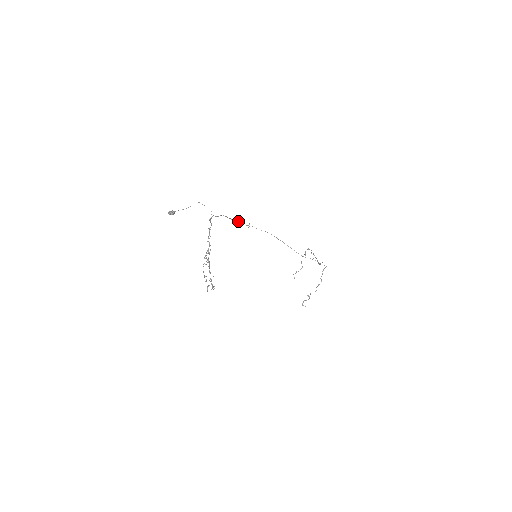
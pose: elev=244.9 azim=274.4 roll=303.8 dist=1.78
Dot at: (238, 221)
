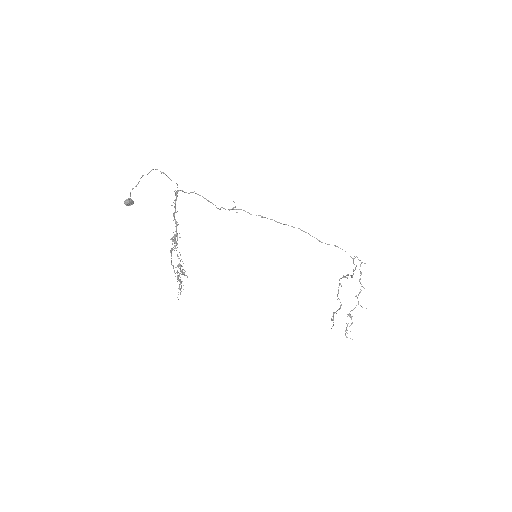
Dot at: (221, 207)
